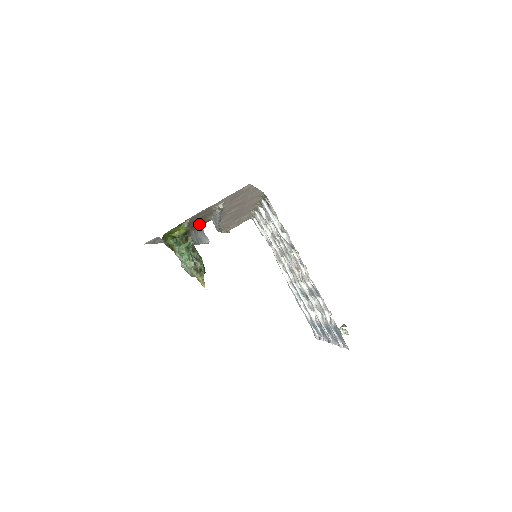
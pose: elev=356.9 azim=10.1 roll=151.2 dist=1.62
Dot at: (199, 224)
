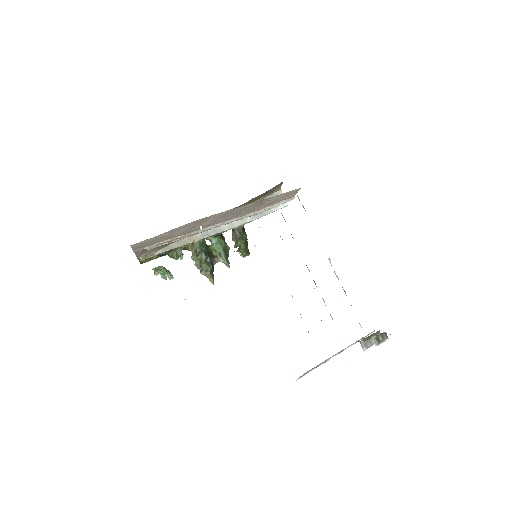
Dot at: (249, 202)
